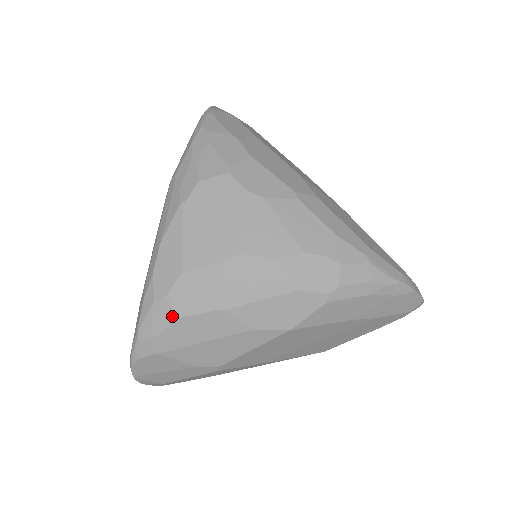
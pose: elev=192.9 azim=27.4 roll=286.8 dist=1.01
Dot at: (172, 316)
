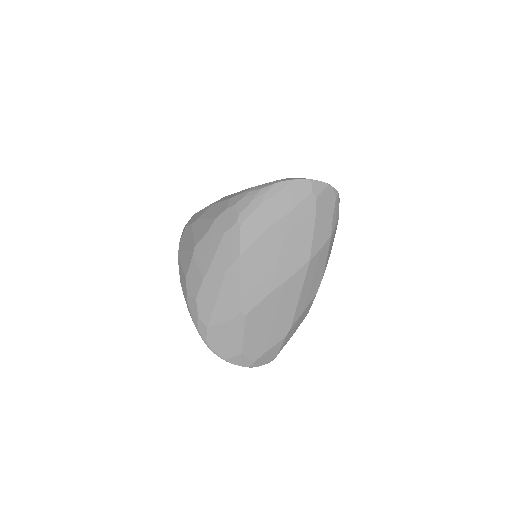
Dot at: (194, 301)
